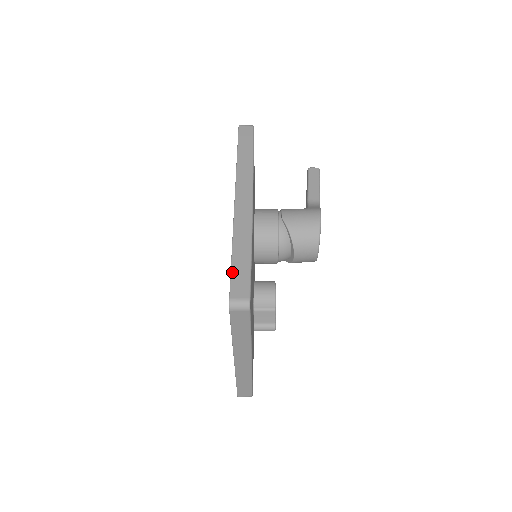
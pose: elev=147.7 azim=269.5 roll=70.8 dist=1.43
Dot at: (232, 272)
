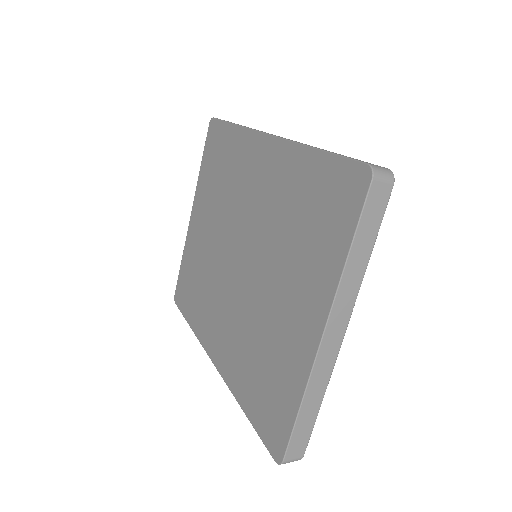
Dot at: occluded
